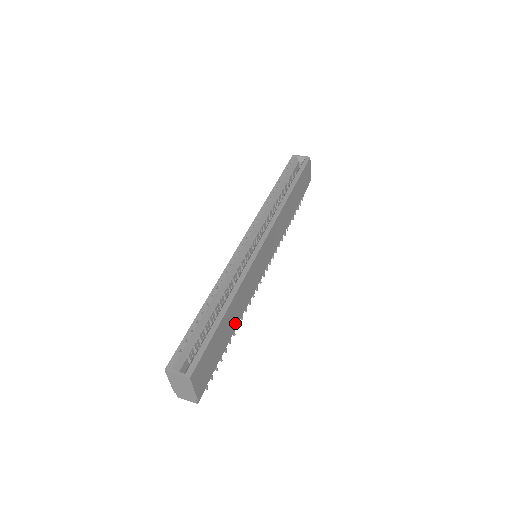
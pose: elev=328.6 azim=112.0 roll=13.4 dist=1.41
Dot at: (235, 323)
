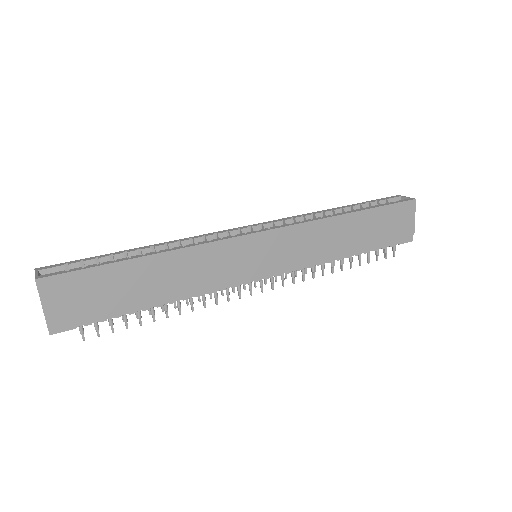
Dot at: (162, 292)
